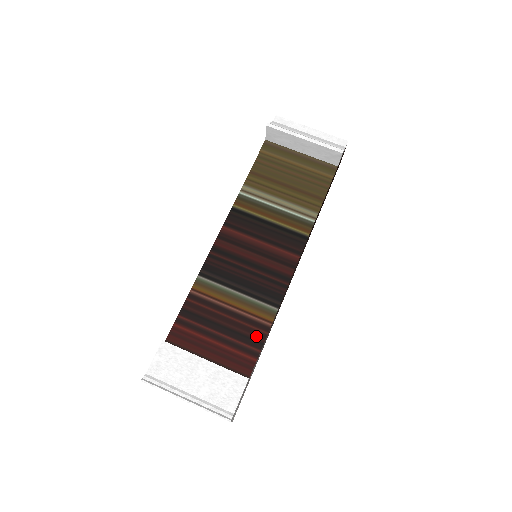
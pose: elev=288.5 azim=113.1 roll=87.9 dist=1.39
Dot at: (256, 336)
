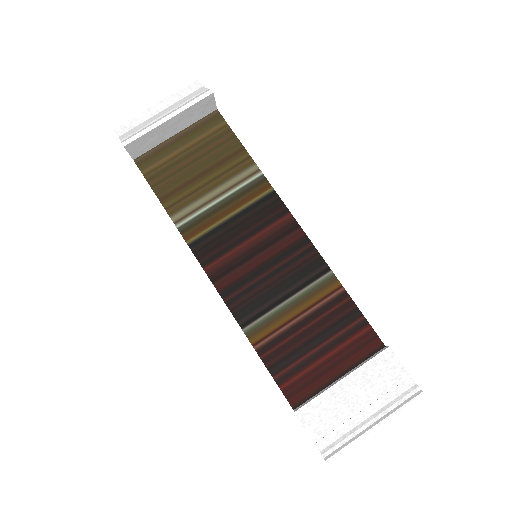
Dot at: (346, 311)
